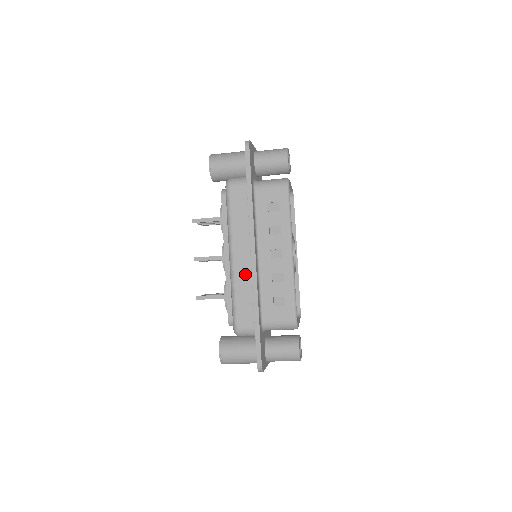
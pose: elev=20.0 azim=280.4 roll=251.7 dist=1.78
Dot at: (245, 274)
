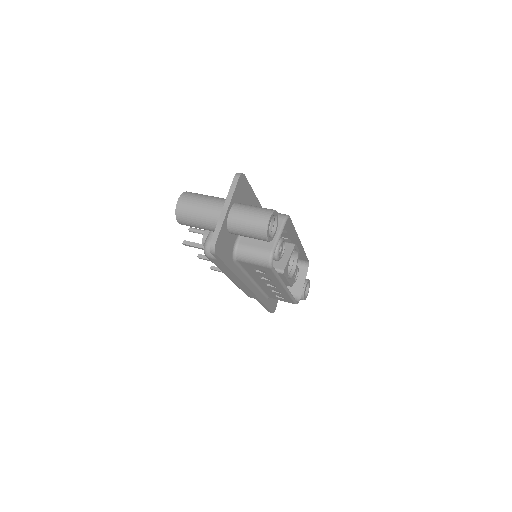
Dot at: occluded
